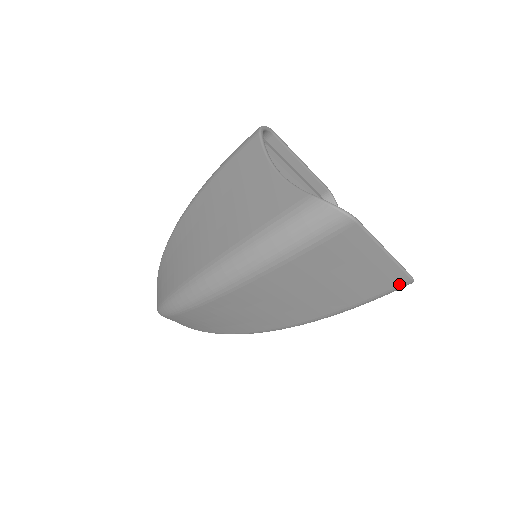
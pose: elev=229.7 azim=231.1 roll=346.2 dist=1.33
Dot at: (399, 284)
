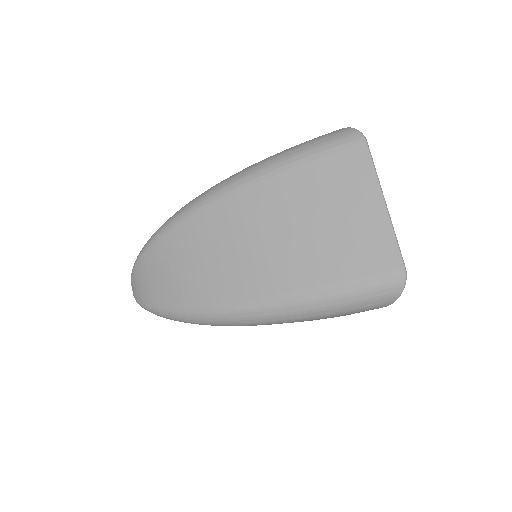
Dot at: (388, 269)
